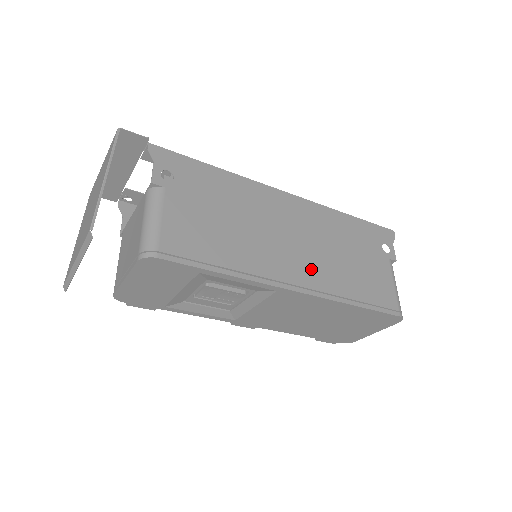
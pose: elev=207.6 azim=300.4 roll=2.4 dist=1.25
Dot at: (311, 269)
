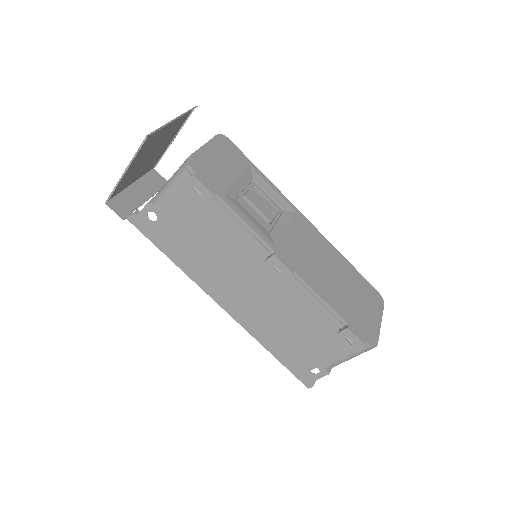
Dot at: occluded
